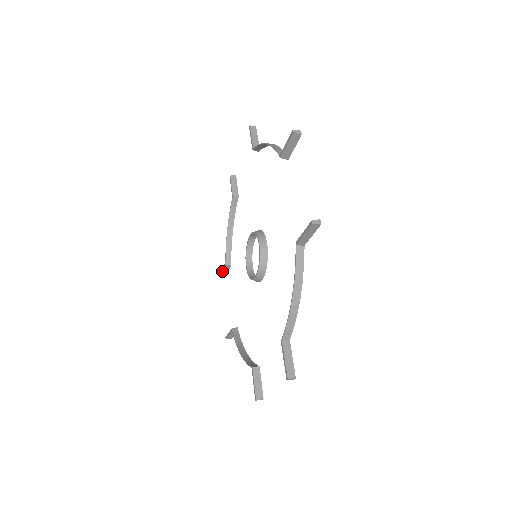
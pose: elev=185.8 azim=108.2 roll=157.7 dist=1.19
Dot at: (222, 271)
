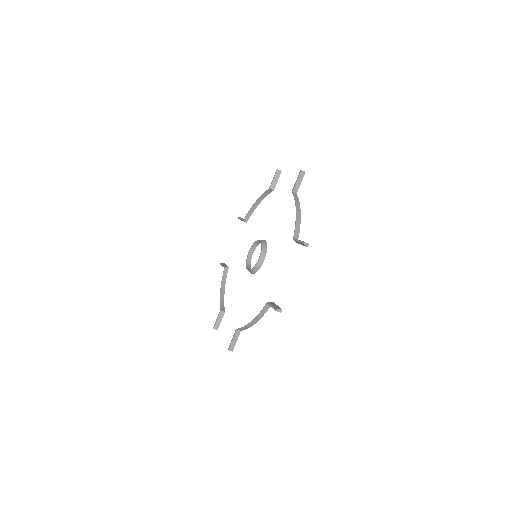
Dot at: (216, 322)
